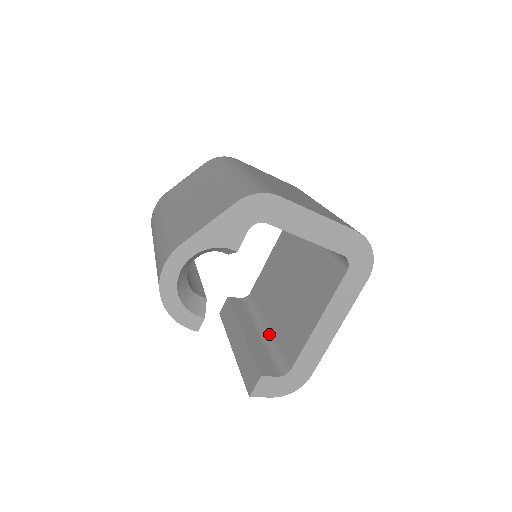
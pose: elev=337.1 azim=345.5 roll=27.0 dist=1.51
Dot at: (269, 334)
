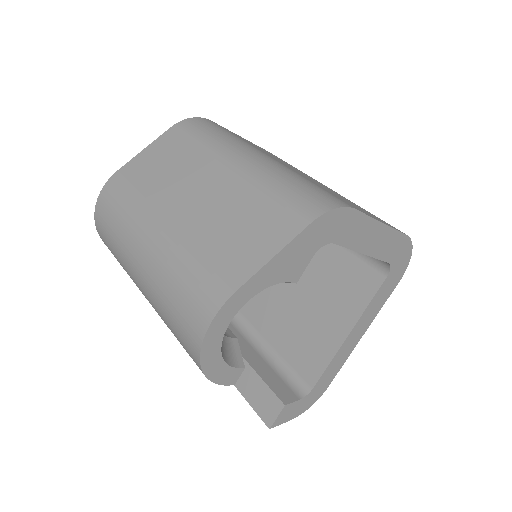
Dot at: (261, 340)
